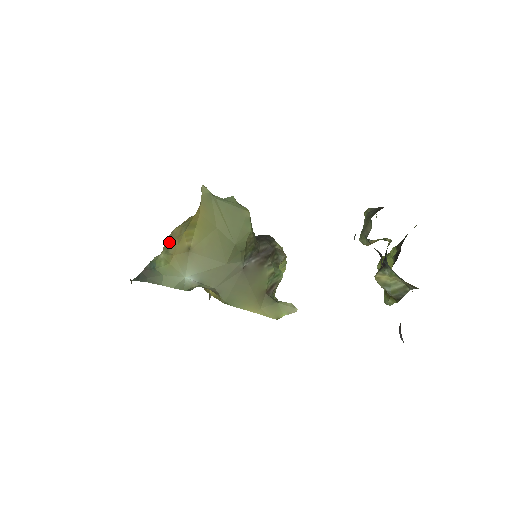
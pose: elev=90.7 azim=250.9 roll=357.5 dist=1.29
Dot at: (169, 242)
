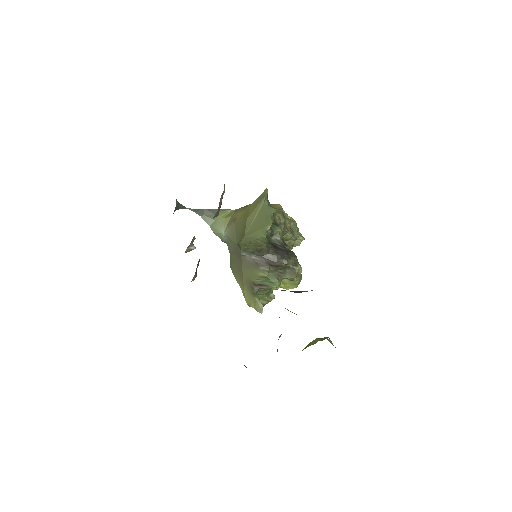
Dot at: (243, 207)
